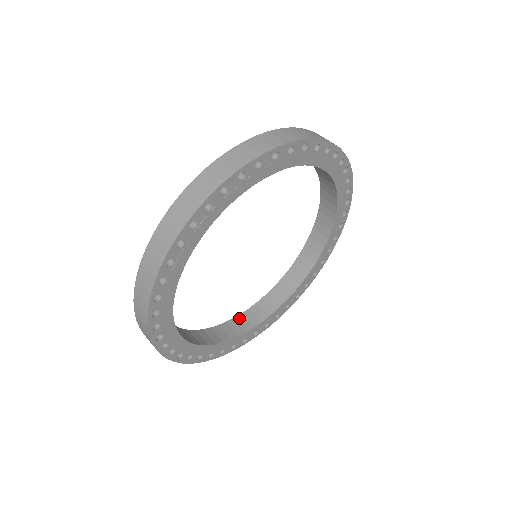
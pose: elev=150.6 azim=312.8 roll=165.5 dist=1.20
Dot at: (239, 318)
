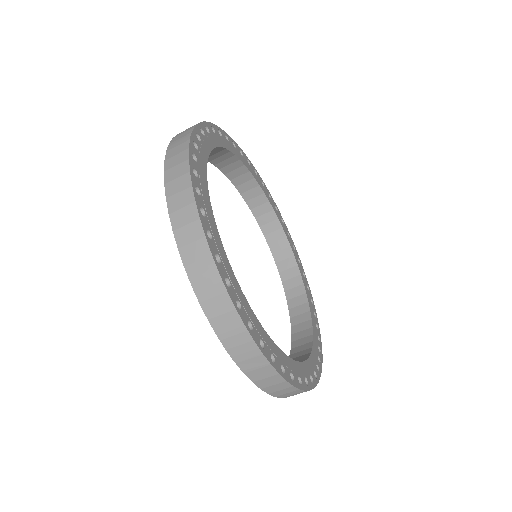
Dot at: occluded
